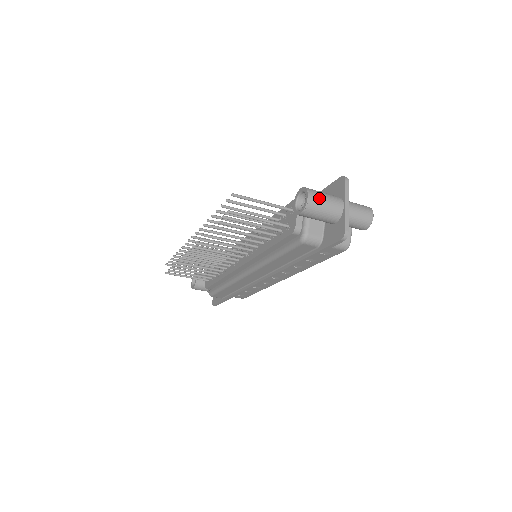
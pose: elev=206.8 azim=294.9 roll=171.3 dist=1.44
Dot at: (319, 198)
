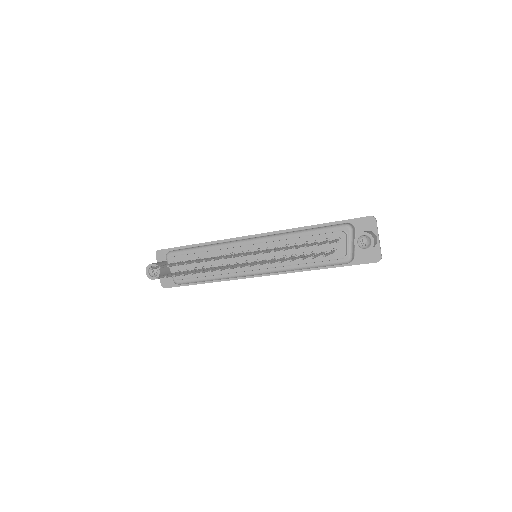
Dot at: (375, 240)
